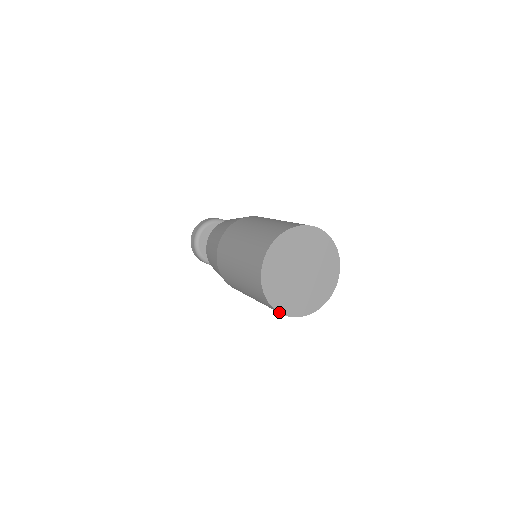
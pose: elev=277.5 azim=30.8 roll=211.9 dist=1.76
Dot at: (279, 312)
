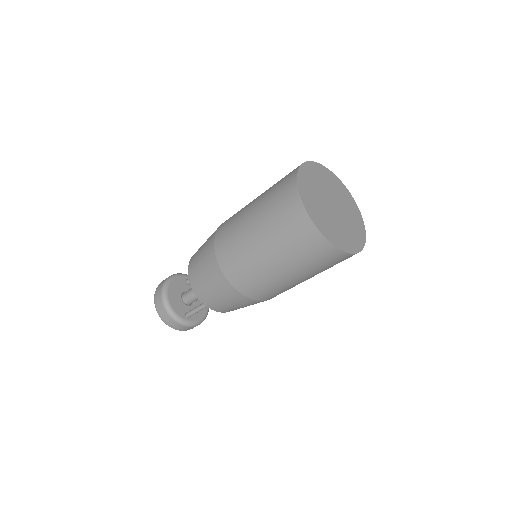
Dot at: (342, 251)
